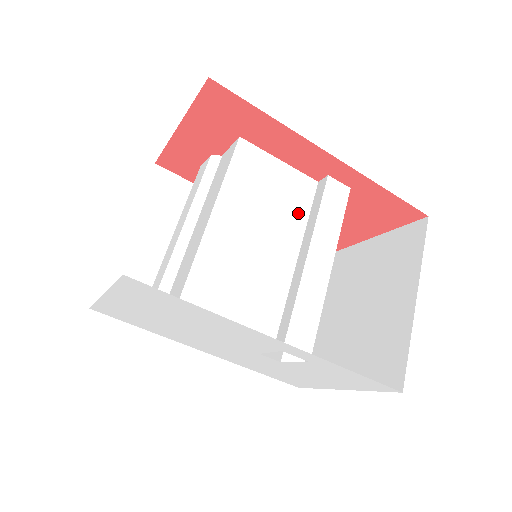
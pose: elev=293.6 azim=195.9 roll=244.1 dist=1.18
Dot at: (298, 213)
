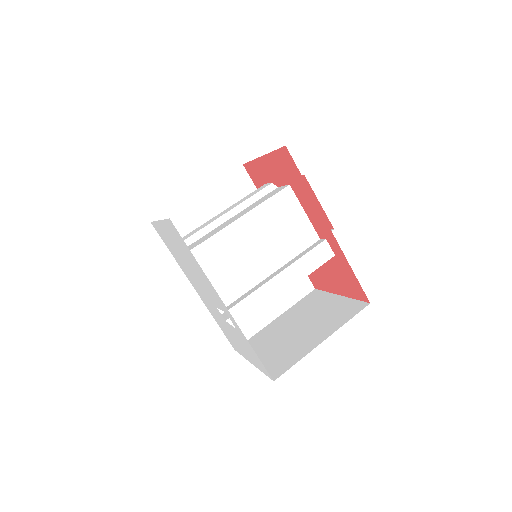
Dot at: (293, 248)
